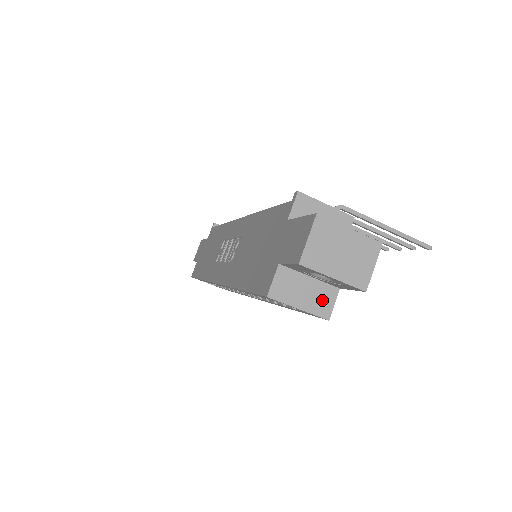
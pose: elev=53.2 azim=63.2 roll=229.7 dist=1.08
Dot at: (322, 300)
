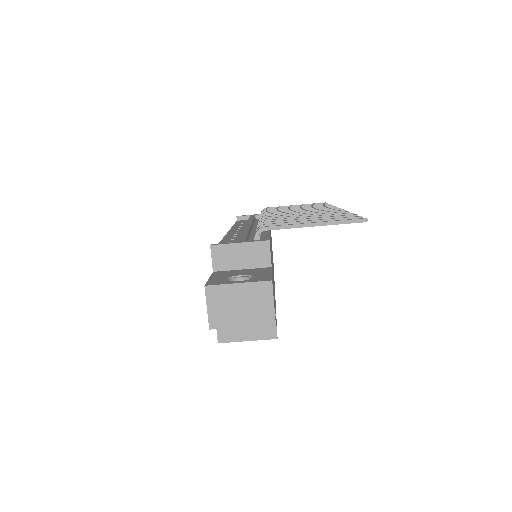
Dot at: (264, 326)
